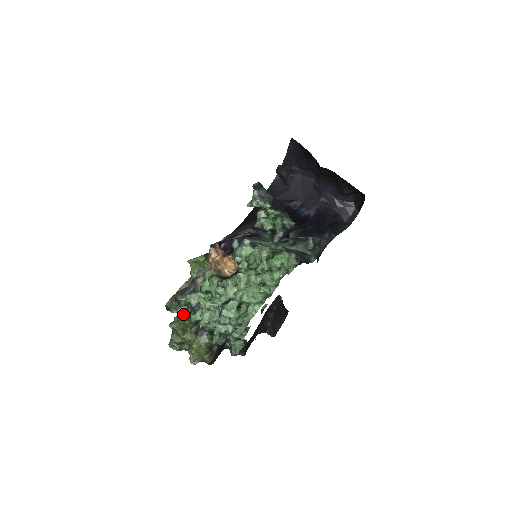
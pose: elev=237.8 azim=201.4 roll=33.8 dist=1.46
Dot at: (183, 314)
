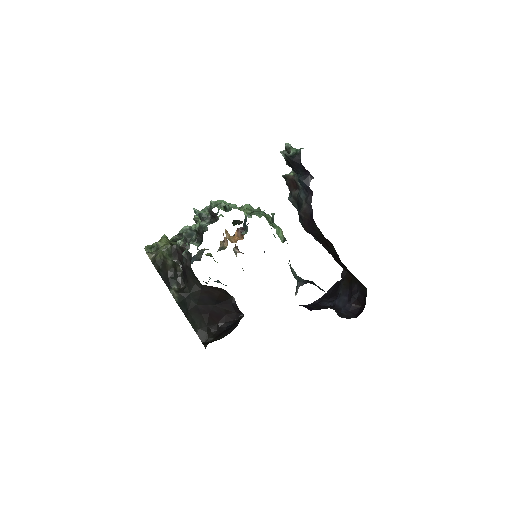
Dot at: occluded
